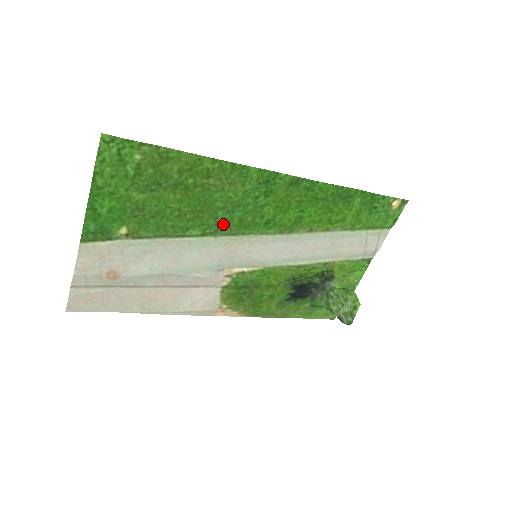
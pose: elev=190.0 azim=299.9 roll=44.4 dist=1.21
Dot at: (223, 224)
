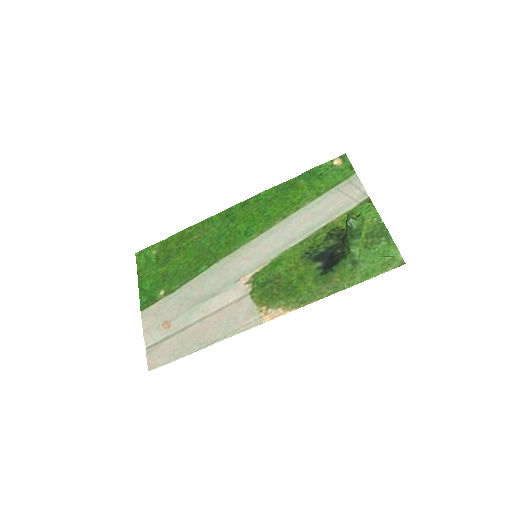
Dot at: (218, 253)
